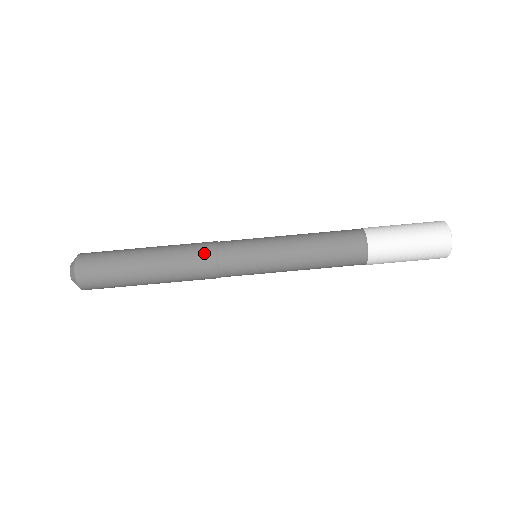
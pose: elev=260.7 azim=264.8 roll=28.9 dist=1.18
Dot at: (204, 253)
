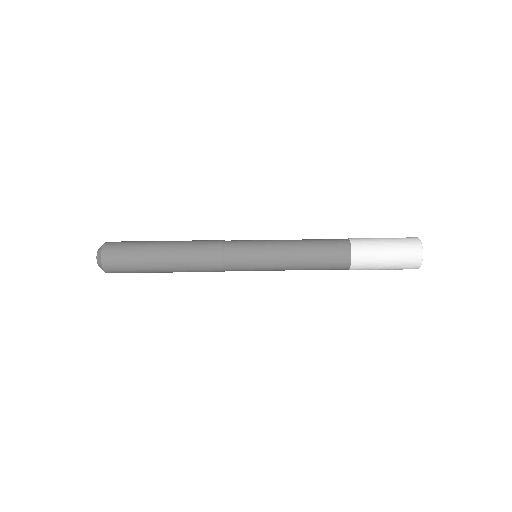
Dot at: (213, 268)
